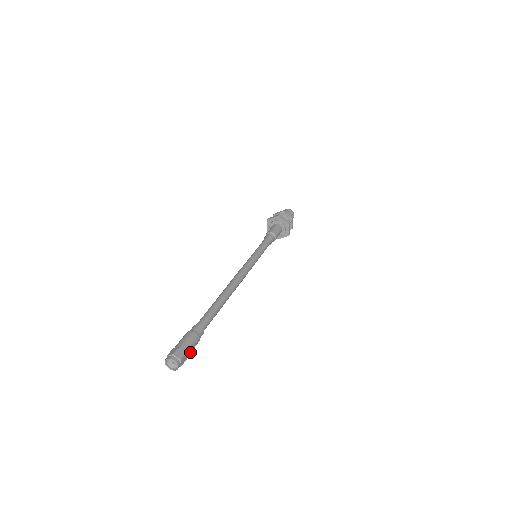
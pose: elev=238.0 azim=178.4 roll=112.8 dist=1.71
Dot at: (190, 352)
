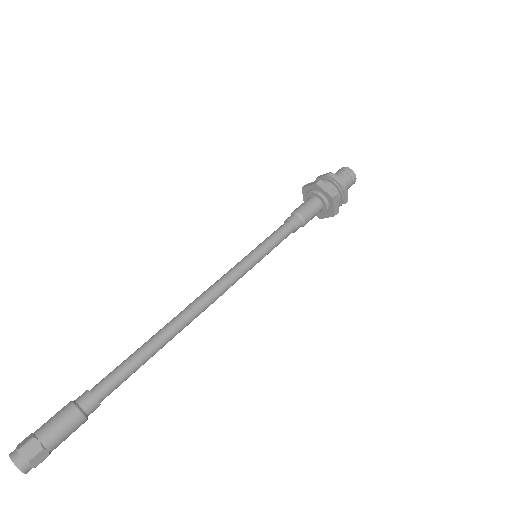
Dot at: (51, 435)
